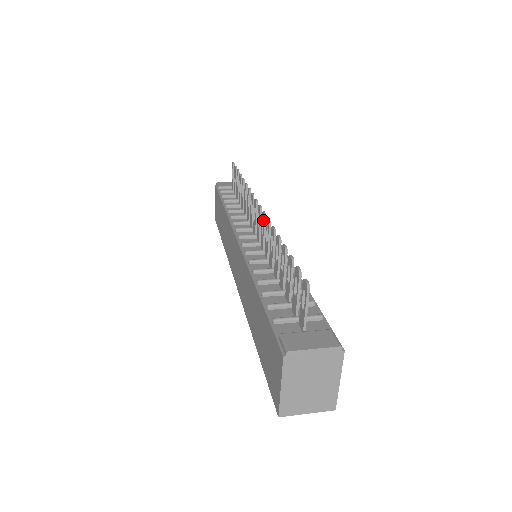
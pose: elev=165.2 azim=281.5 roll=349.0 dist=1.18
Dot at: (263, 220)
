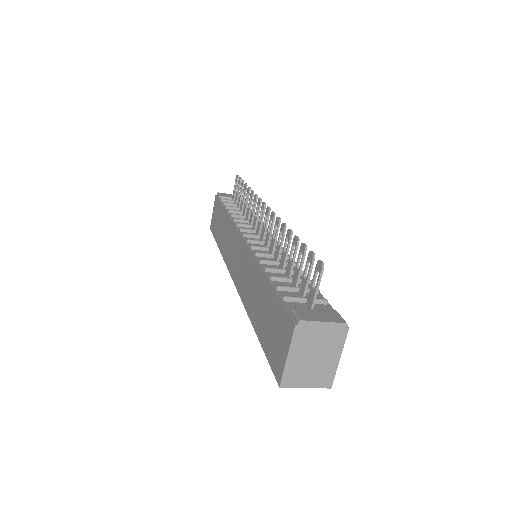
Dot at: (272, 219)
